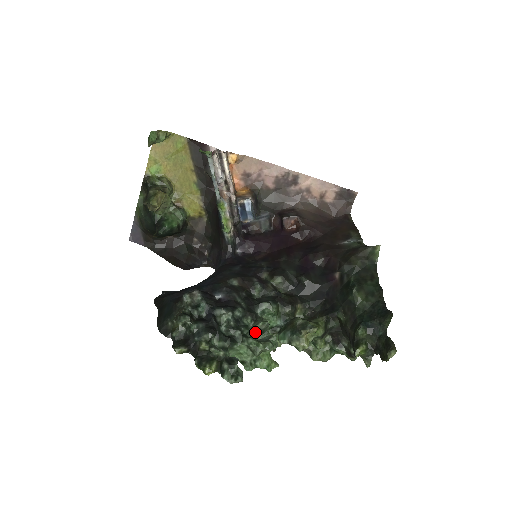
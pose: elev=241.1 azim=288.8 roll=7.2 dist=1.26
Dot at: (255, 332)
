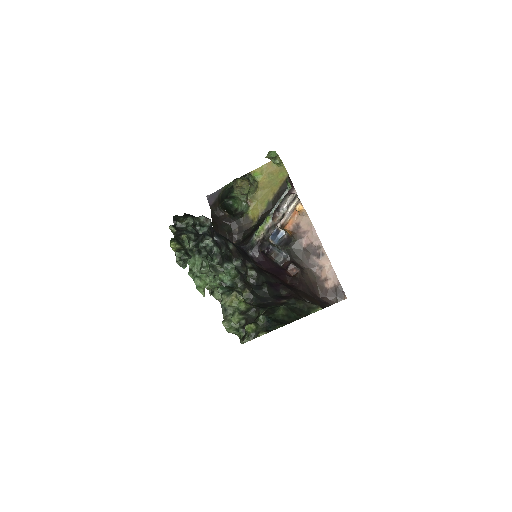
Dot at: (213, 268)
